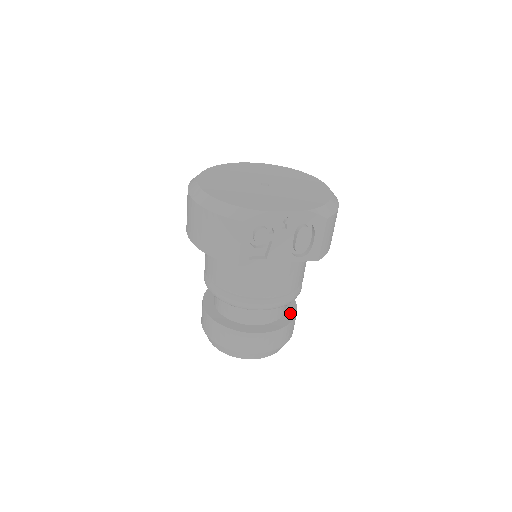
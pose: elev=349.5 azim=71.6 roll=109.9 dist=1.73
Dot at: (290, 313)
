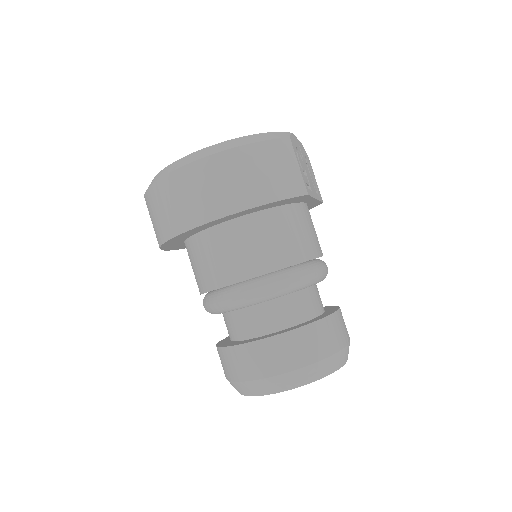
Dot at: occluded
